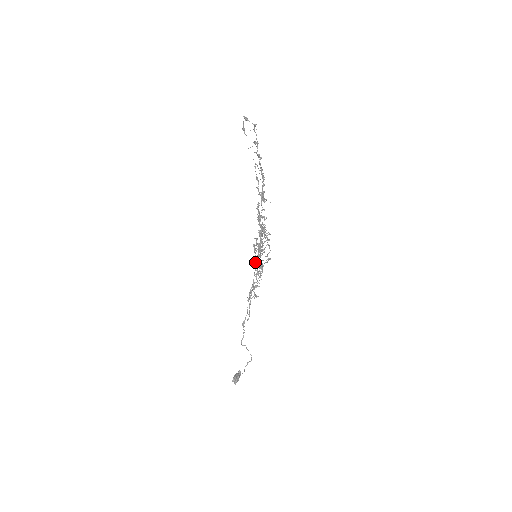
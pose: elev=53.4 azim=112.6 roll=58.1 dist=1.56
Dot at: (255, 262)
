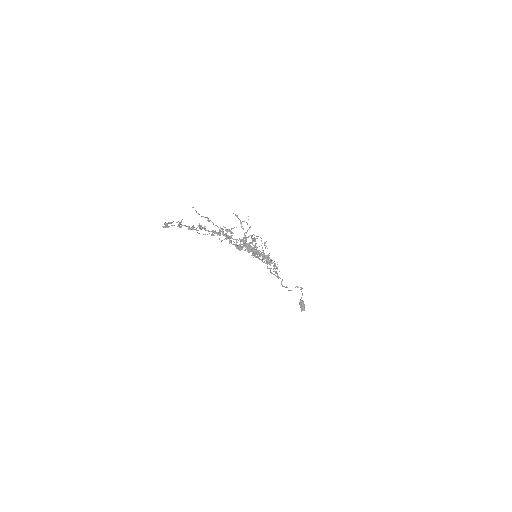
Dot at: occluded
